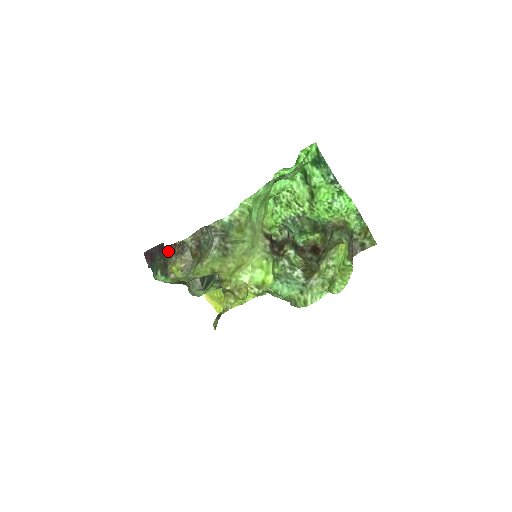
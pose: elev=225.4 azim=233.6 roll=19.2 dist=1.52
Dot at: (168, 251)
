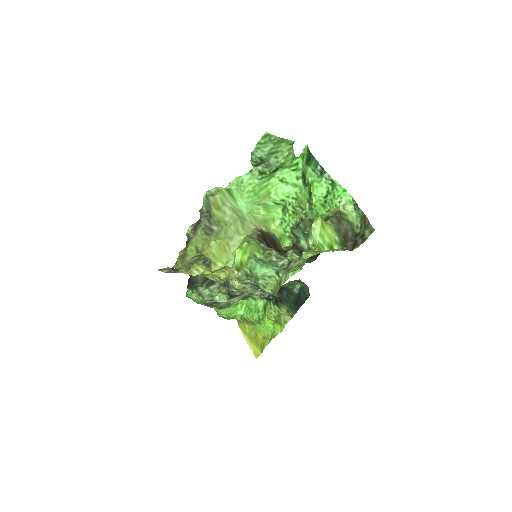
Dot at: occluded
